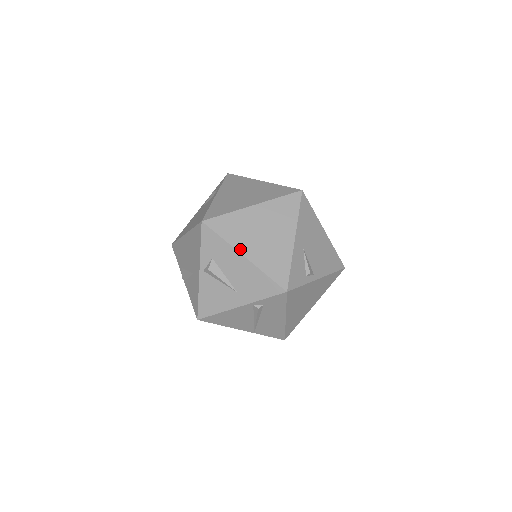
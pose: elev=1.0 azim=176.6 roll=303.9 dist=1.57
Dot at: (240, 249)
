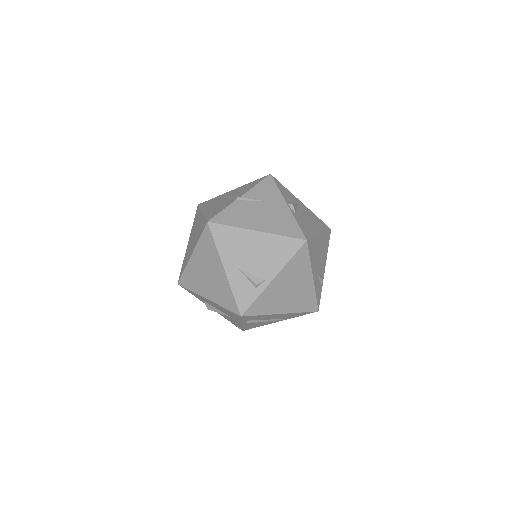
Dot at: (203, 295)
